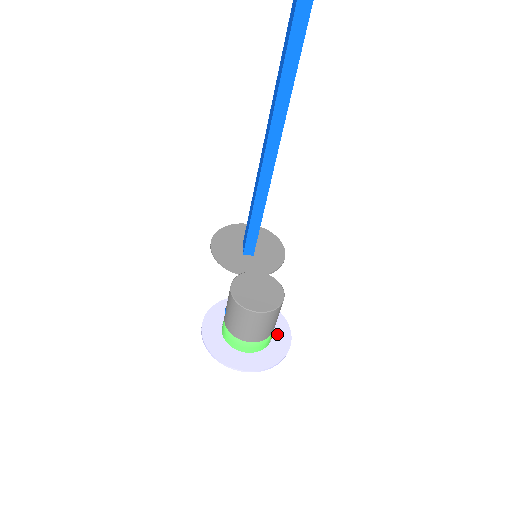
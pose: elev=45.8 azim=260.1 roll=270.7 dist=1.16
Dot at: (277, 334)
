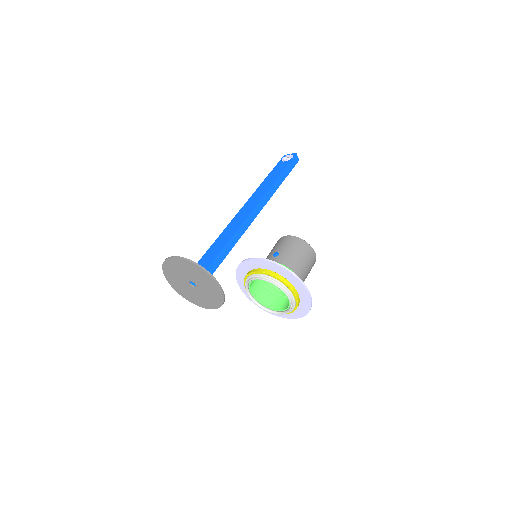
Dot at: occluded
